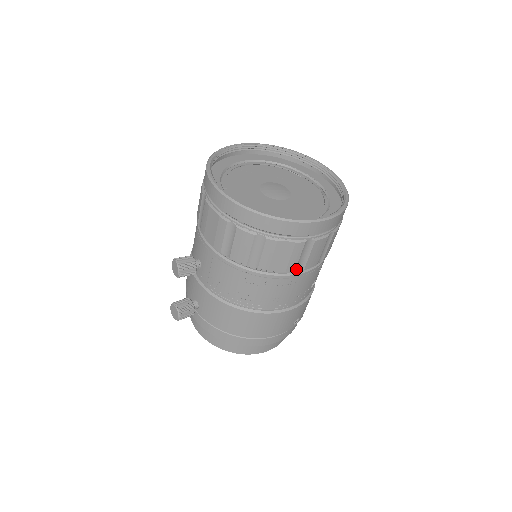
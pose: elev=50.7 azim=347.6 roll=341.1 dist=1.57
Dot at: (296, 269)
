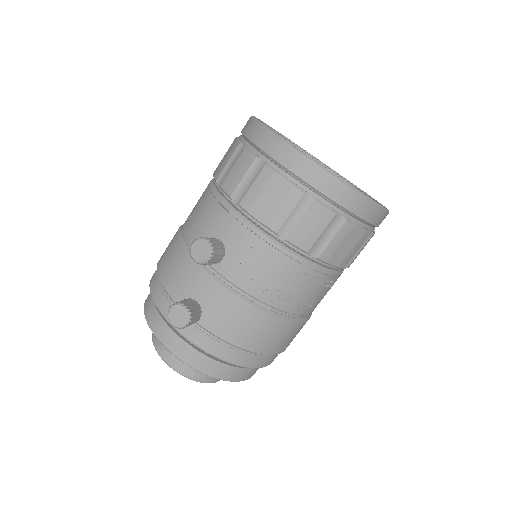
Dot at: (344, 266)
